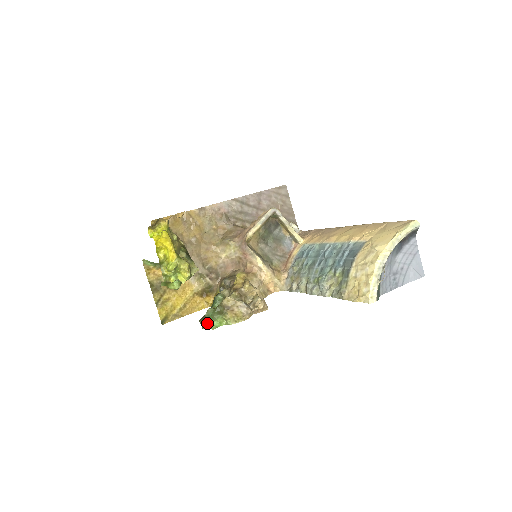
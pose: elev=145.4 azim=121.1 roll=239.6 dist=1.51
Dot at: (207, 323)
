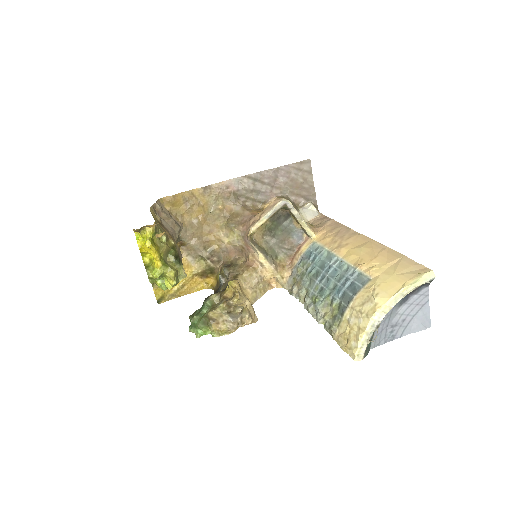
Dot at: (192, 330)
